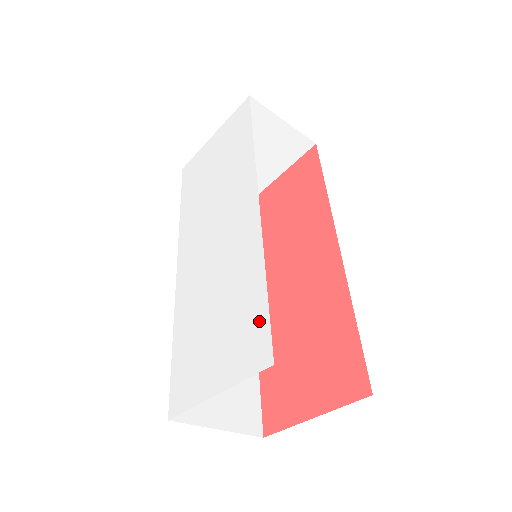
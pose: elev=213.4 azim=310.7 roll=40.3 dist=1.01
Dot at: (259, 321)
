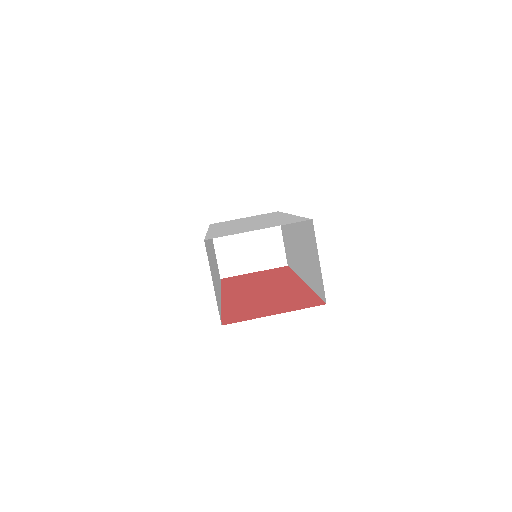
Dot at: (298, 219)
